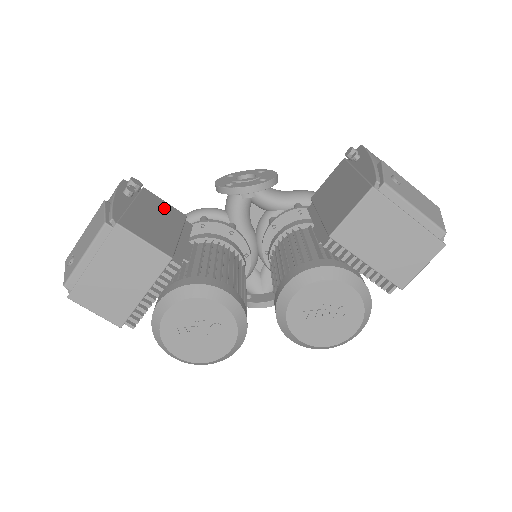
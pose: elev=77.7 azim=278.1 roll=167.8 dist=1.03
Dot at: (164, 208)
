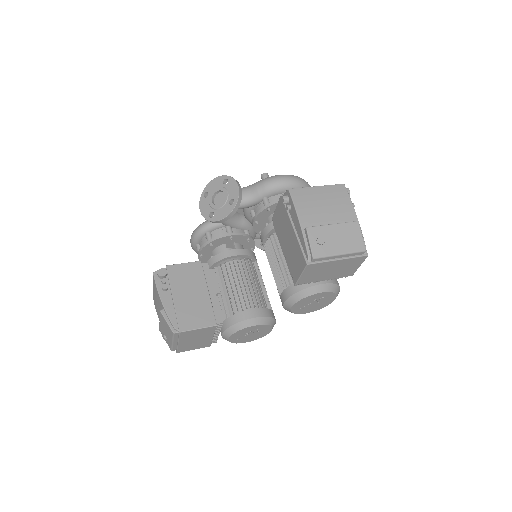
Dot at: (187, 274)
